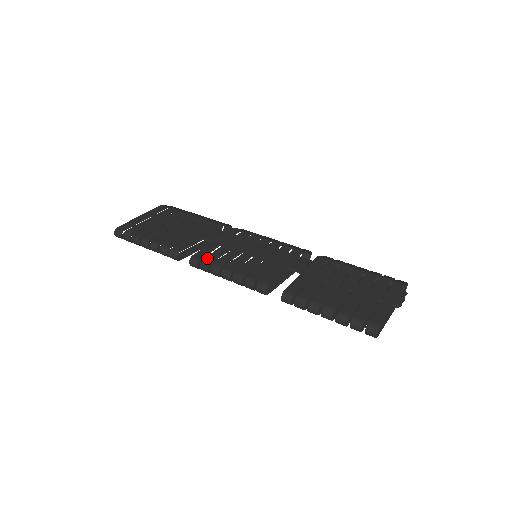
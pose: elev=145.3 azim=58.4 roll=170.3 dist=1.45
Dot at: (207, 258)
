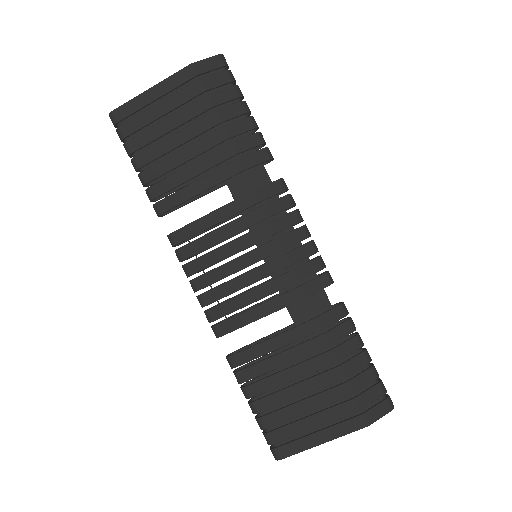
Dot at: (184, 249)
